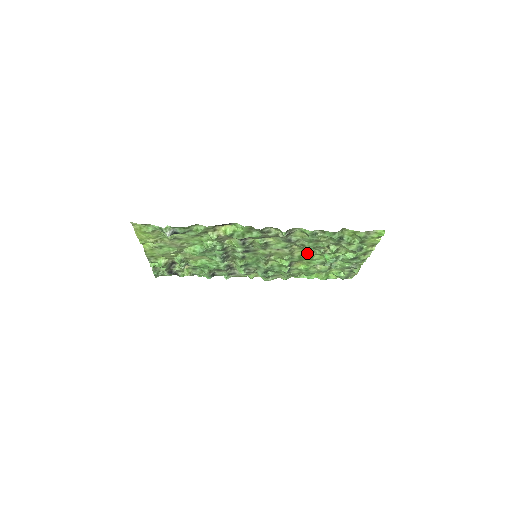
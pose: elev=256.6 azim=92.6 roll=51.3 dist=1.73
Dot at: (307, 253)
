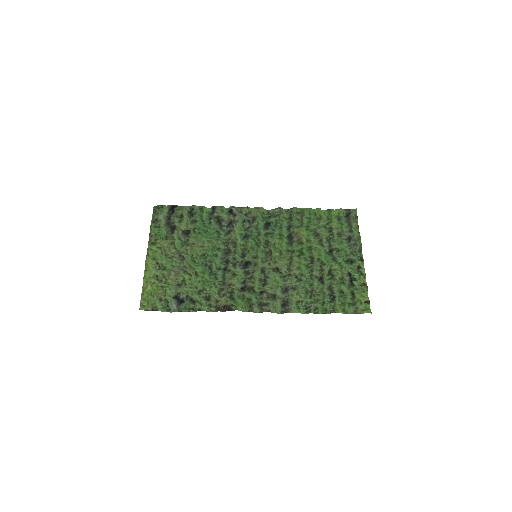
Dot at: (305, 262)
